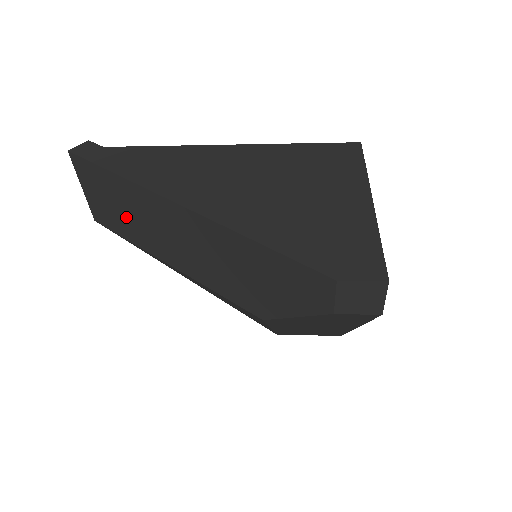
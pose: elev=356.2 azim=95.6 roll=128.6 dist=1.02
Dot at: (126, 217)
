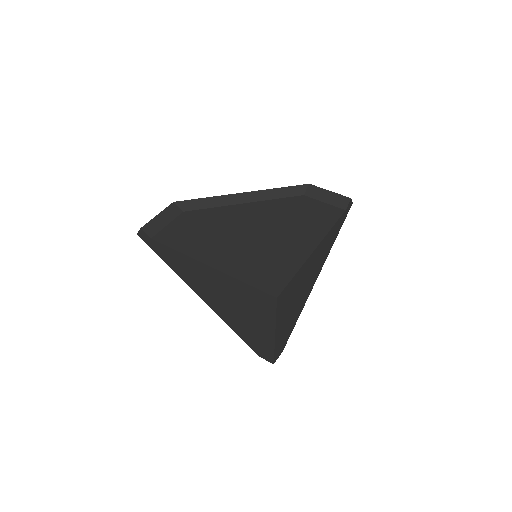
Dot at: occluded
